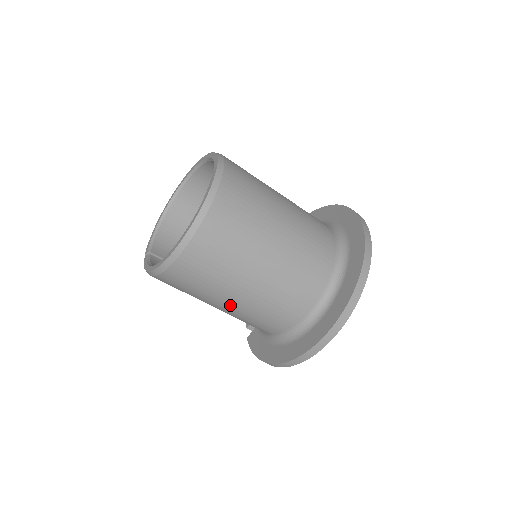
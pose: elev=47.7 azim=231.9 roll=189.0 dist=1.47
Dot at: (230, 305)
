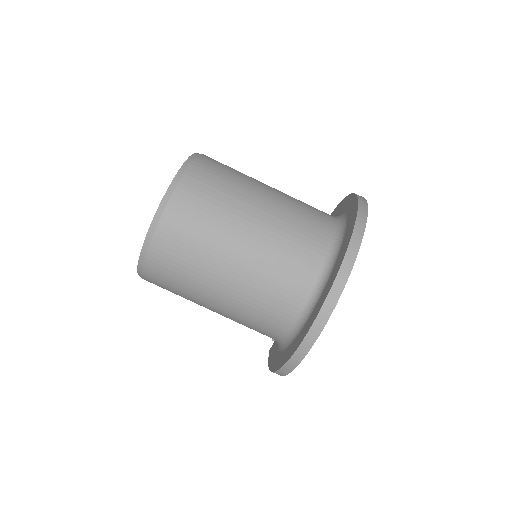
Dot at: (216, 304)
